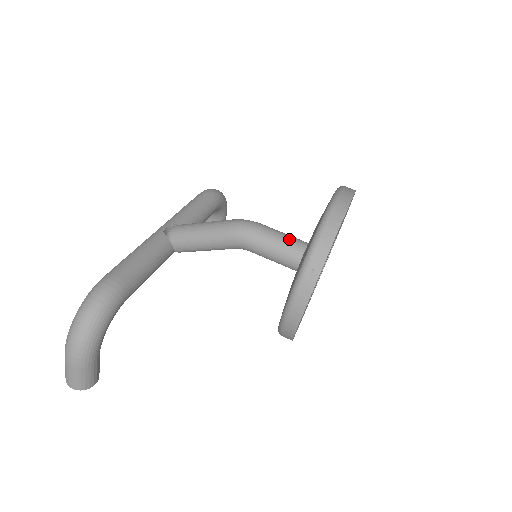
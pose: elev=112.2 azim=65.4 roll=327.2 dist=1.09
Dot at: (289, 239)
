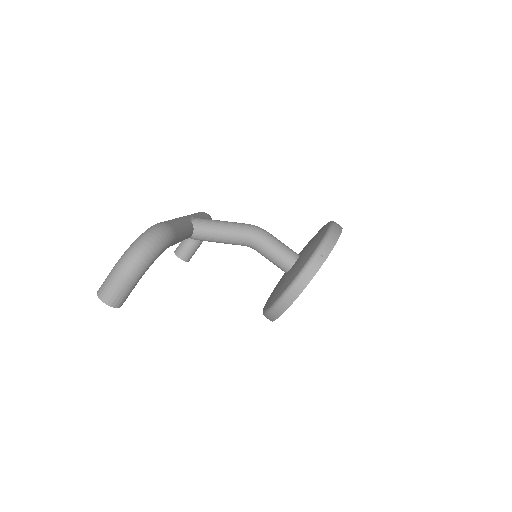
Dot at: (288, 247)
